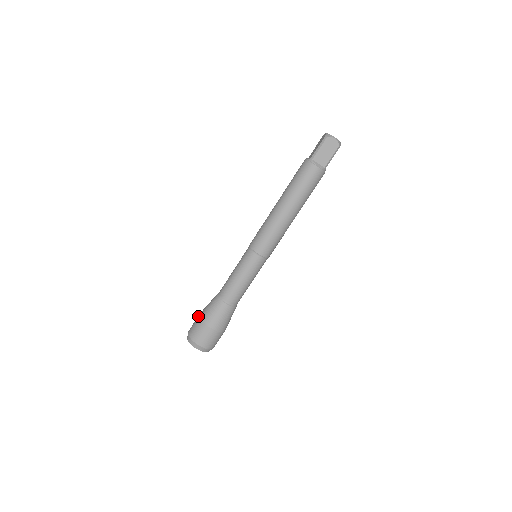
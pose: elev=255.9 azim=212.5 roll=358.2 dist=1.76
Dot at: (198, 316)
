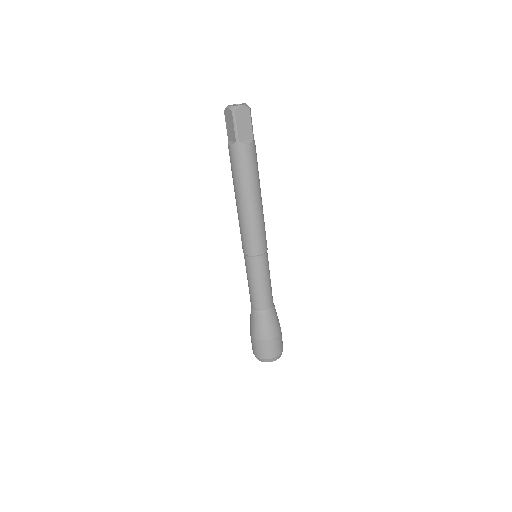
Dot at: (253, 339)
